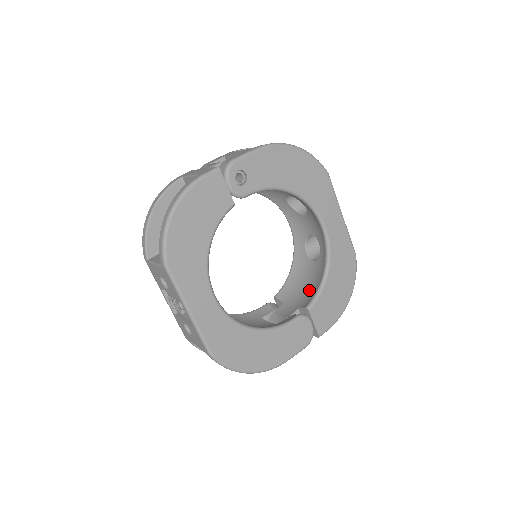
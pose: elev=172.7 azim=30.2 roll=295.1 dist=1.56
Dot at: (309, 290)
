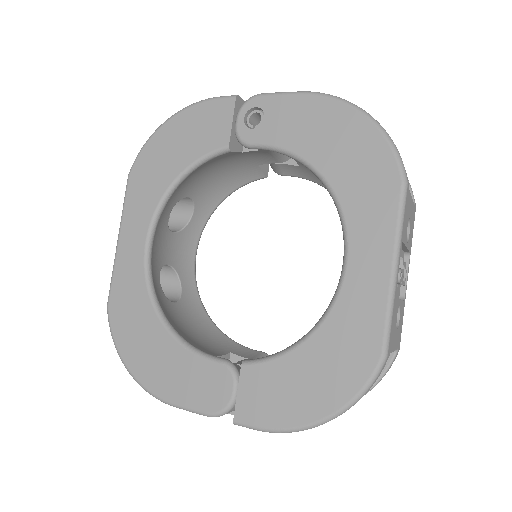
Dot at: occluded
